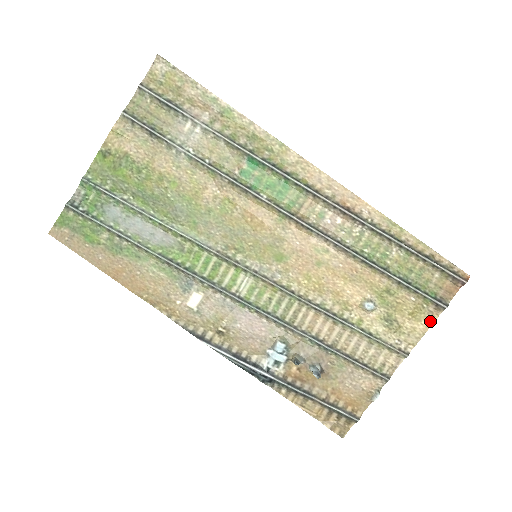
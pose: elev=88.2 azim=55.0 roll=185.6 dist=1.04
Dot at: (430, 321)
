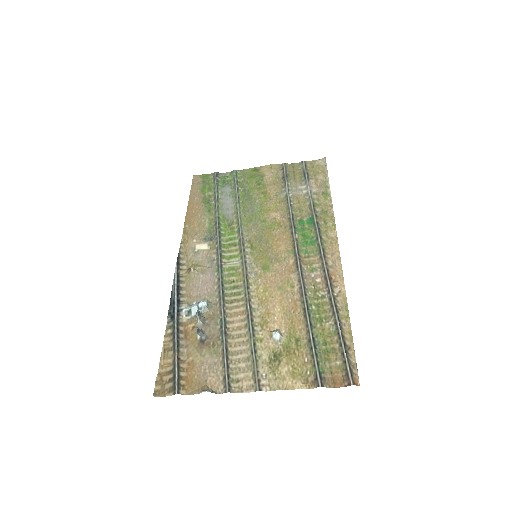
Dot at: (300, 385)
